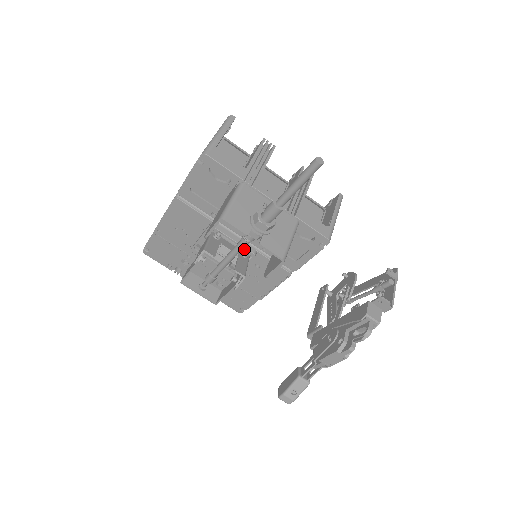
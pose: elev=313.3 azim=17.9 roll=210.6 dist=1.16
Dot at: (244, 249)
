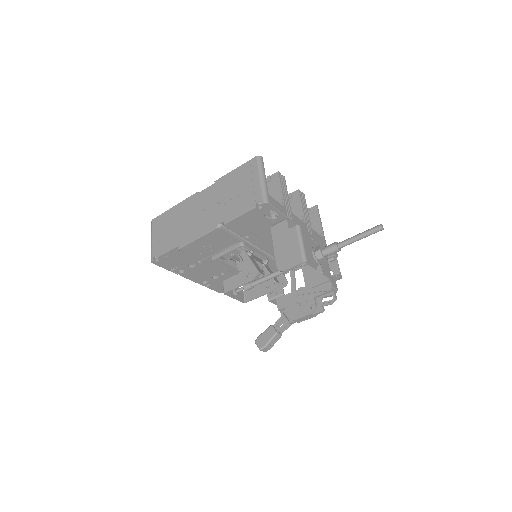
Dot at: (260, 257)
